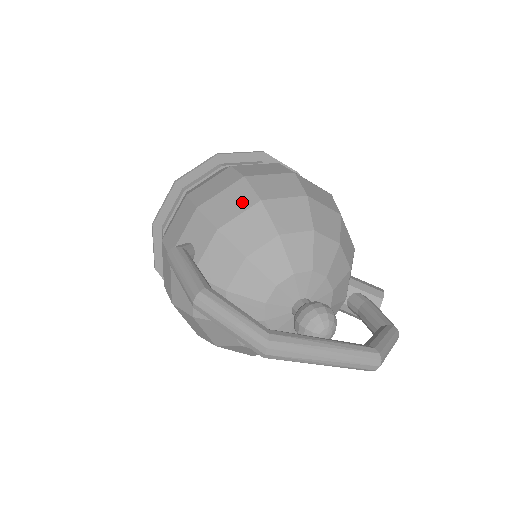
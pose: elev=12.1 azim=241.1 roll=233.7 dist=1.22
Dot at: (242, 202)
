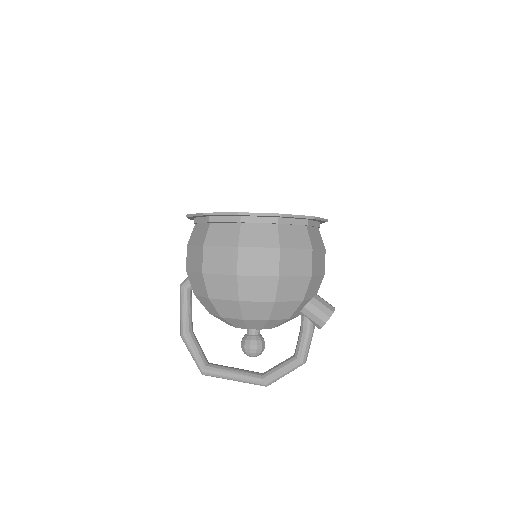
Dot at: (202, 290)
